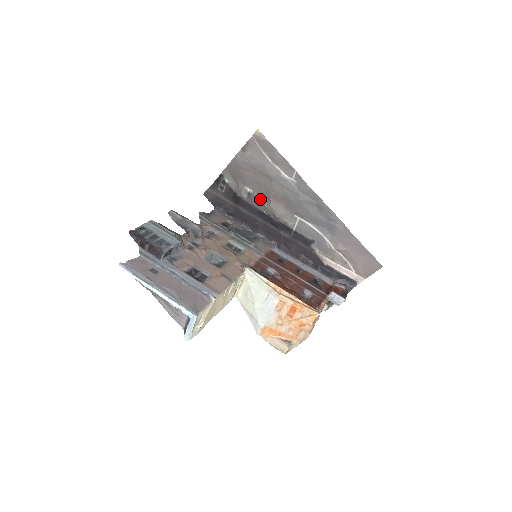
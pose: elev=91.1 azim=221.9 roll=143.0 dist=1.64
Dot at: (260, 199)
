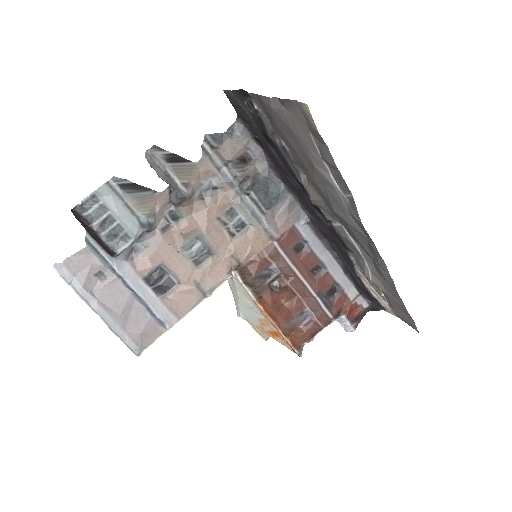
Dot at: (297, 166)
